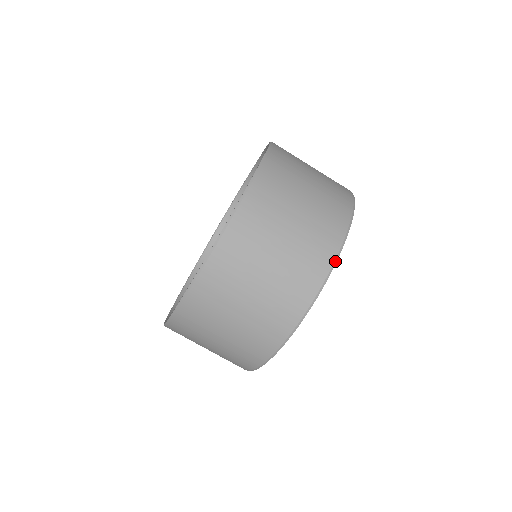
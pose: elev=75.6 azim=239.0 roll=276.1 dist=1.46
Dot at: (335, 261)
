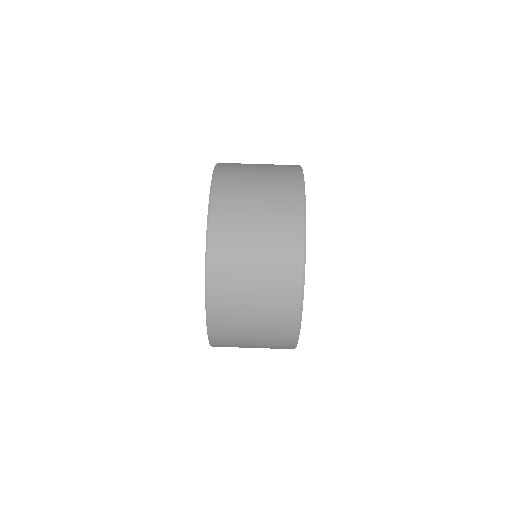
Dot at: (303, 278)
